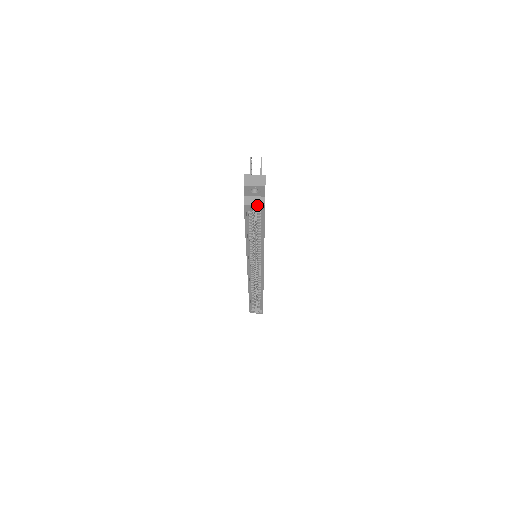
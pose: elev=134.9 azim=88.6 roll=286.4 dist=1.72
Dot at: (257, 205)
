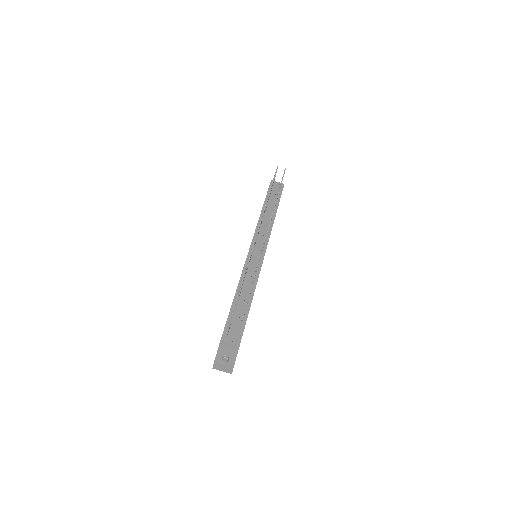
Dot at: occluded
